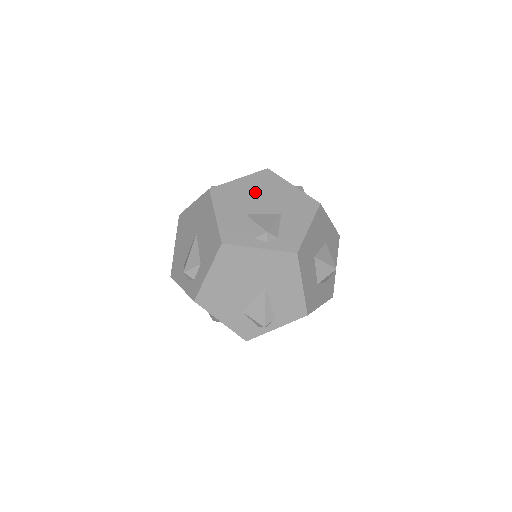
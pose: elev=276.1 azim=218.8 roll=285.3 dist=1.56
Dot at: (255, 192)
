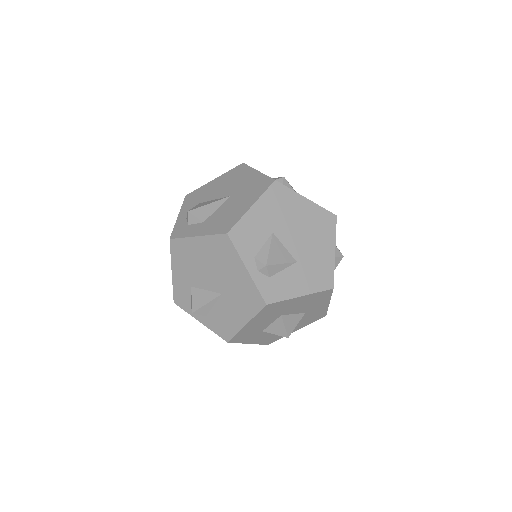
Dot at: (302, 223)
